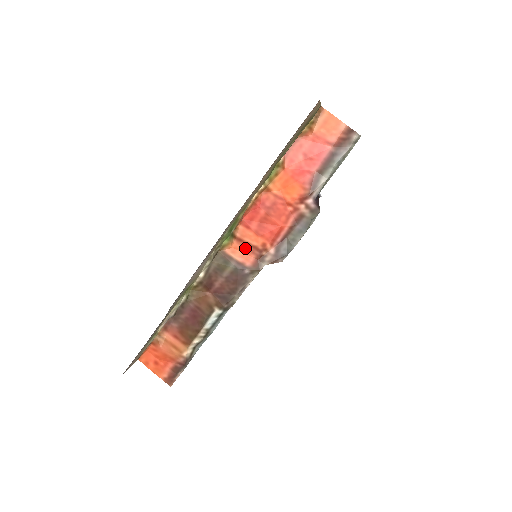
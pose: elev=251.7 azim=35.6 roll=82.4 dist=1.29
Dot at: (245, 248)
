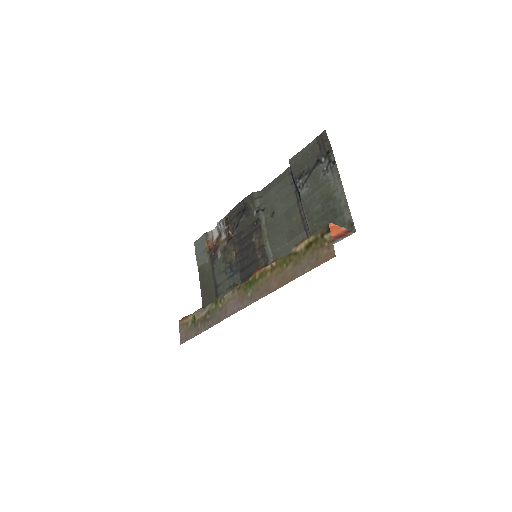
Dot at: occluded
